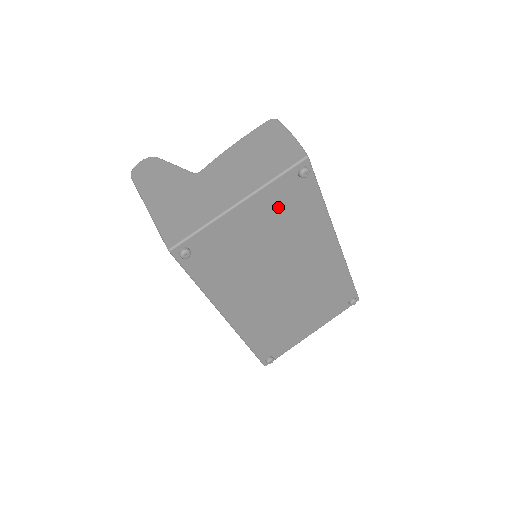
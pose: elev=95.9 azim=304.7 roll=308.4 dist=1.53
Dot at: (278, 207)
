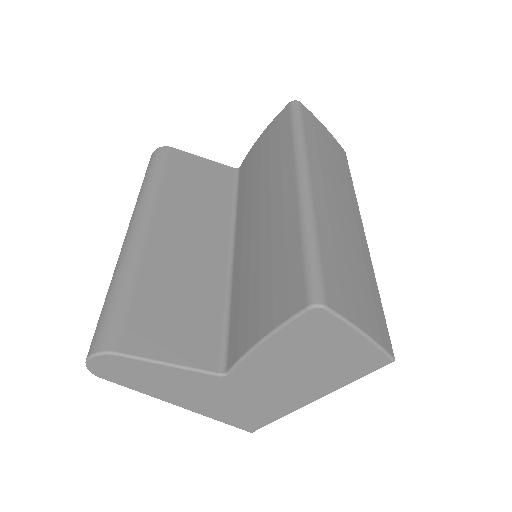
Dot at: occluded
